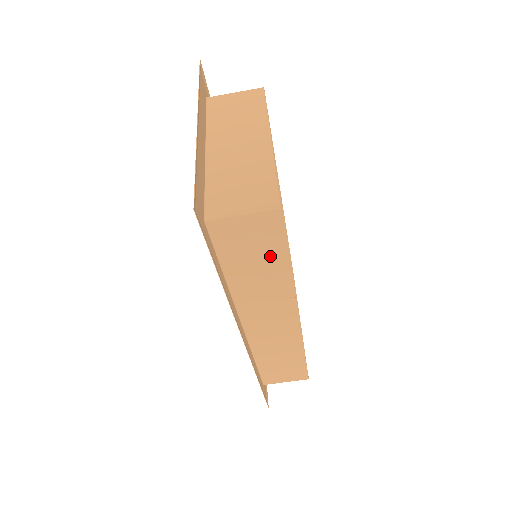
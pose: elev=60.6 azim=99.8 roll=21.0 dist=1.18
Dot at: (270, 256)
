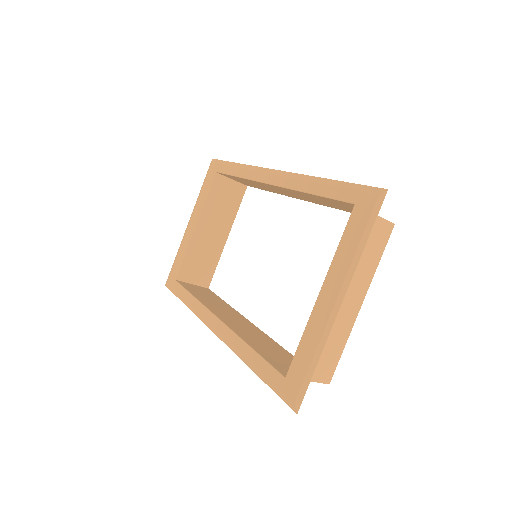
Dot at: (289, 359)
